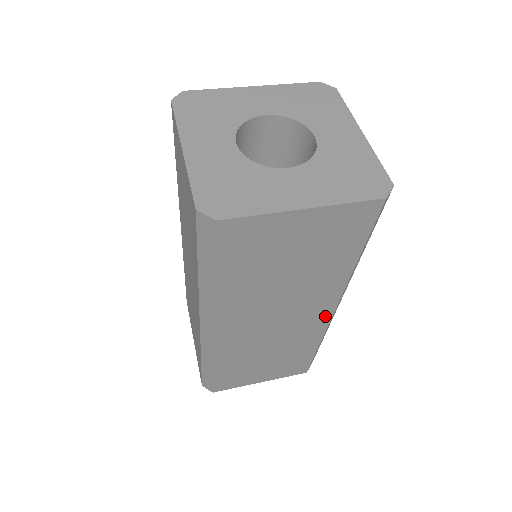
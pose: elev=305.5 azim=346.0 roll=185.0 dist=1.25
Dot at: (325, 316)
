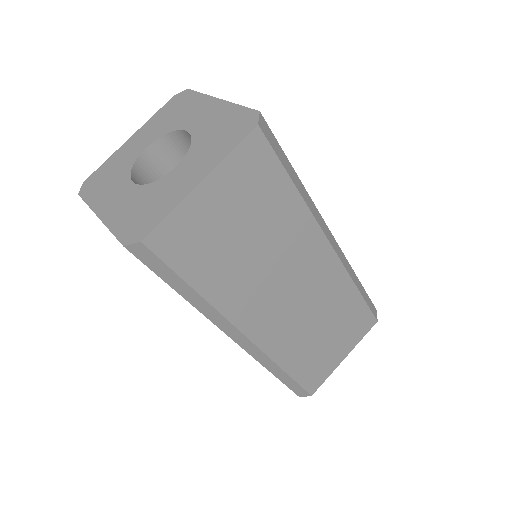
Dot at: occluded
